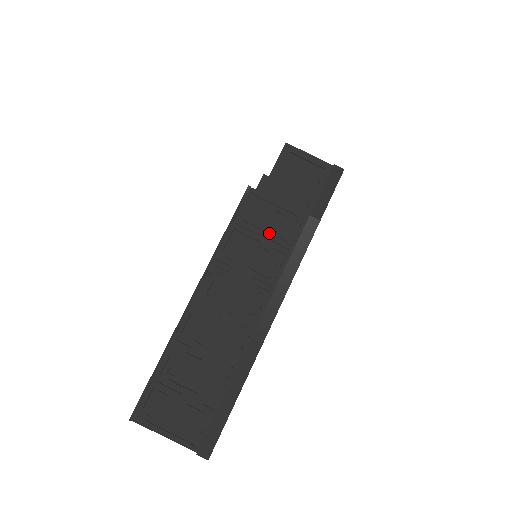
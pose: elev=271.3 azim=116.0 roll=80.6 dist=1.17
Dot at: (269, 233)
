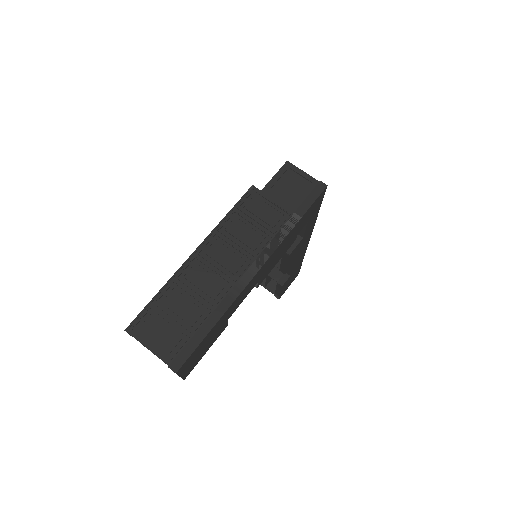
Dot at: (261, 219)
